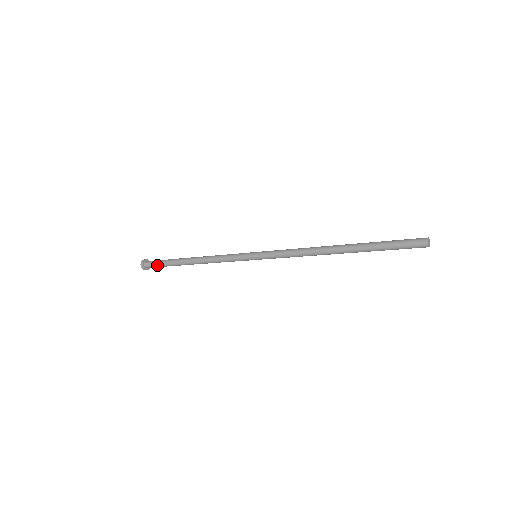
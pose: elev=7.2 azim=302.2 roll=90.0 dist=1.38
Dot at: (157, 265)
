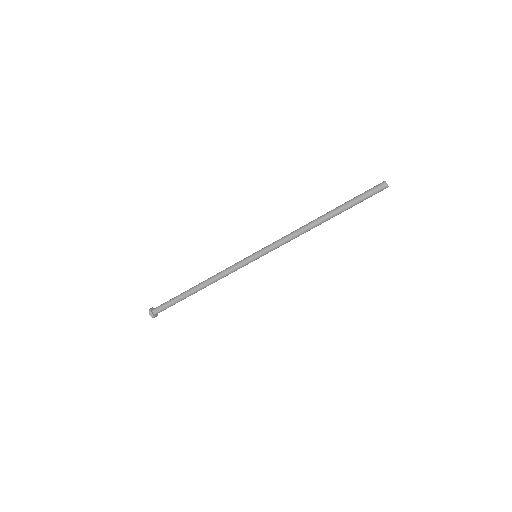
Dot at: (165, 303)
